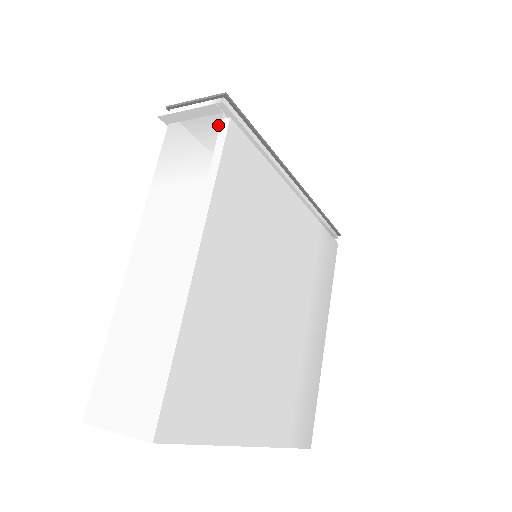
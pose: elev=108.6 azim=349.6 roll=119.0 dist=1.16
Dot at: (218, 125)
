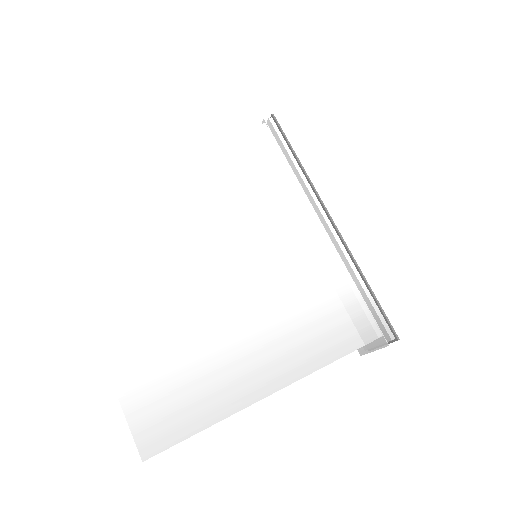
Dot at: occluded
